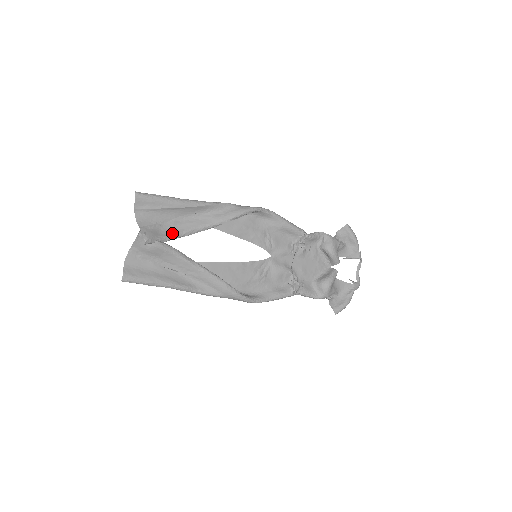
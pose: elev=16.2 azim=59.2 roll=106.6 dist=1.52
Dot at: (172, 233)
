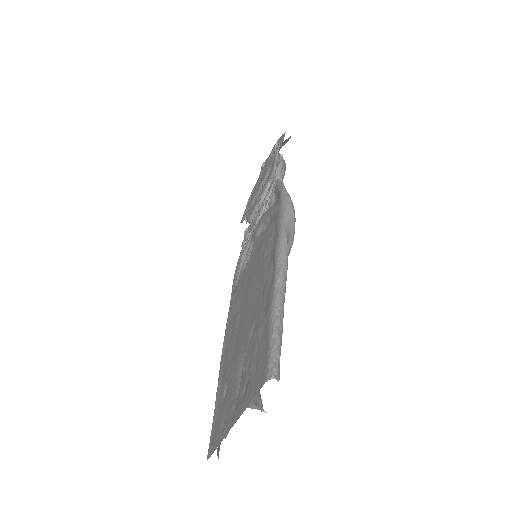
Dot at: occluded
